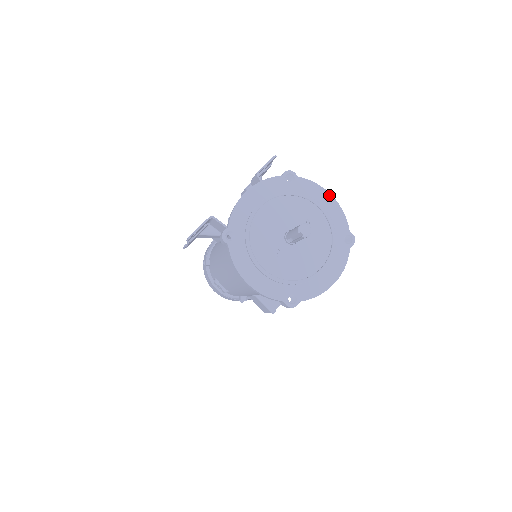
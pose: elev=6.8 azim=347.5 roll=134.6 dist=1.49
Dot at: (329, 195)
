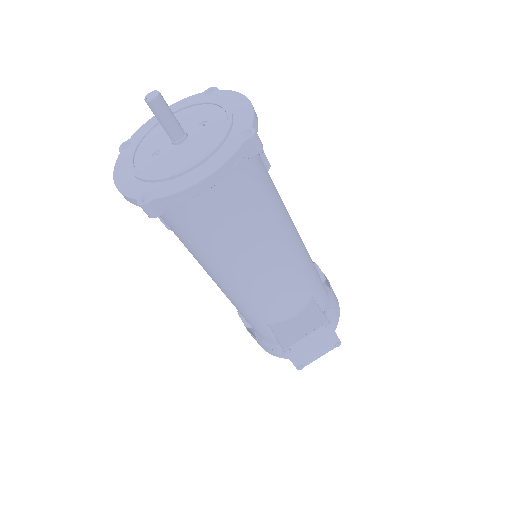
Dot at: (244, 98)
